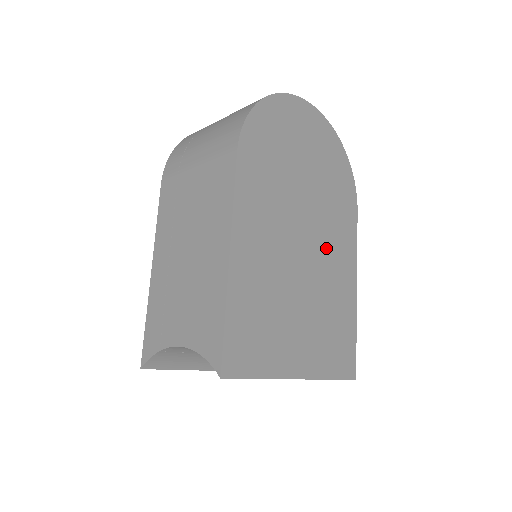
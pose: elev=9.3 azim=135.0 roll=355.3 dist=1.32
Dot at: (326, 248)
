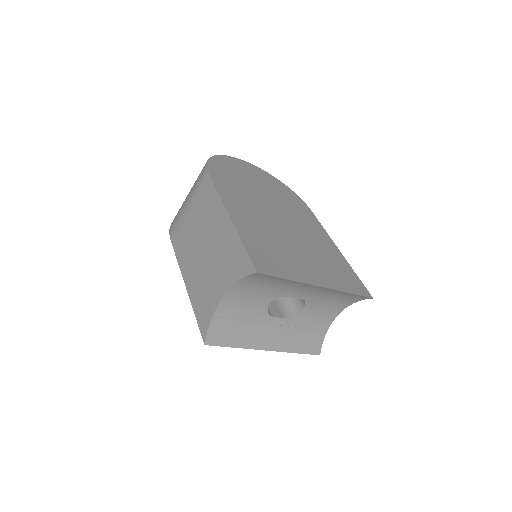
Dot at: (299, 225)
